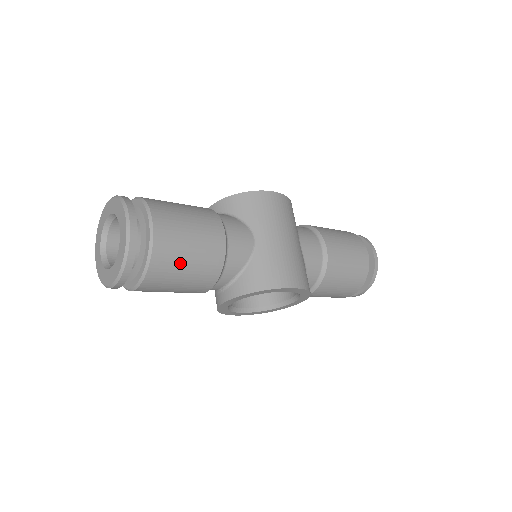
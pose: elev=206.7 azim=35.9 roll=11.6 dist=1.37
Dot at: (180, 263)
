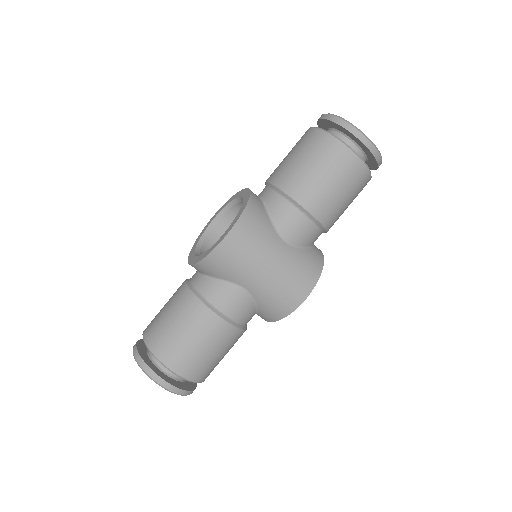
Dot at: (215, 362)
